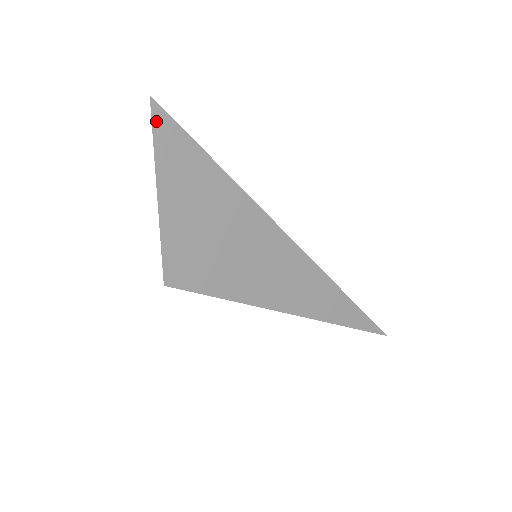
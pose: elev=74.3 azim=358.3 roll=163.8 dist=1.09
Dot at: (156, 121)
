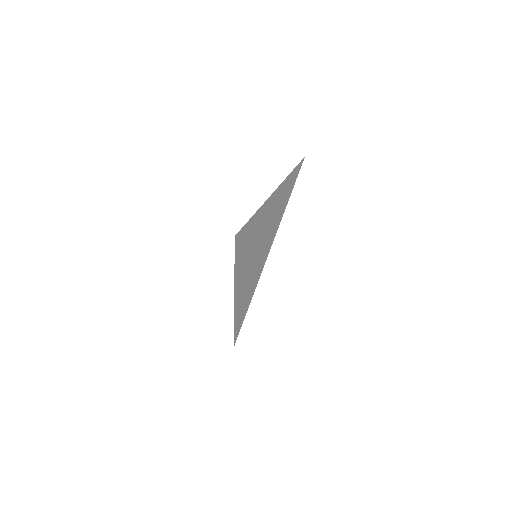
Dot at: (297, 167)
